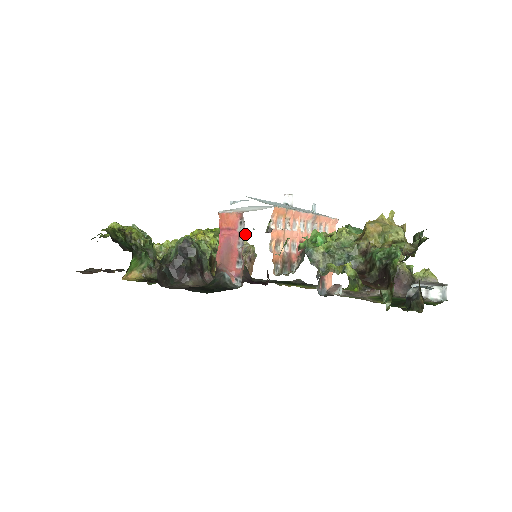
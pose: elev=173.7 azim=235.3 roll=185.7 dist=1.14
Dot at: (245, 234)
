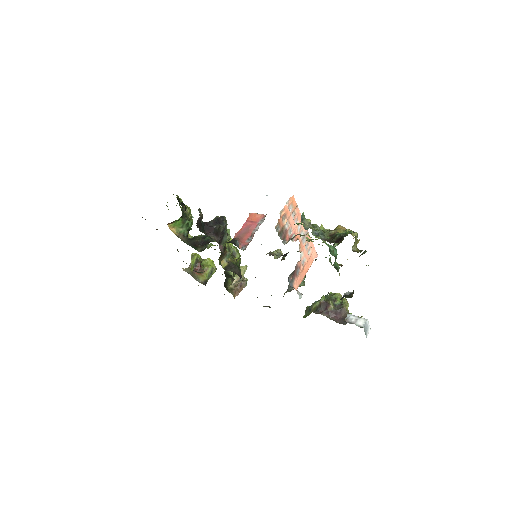
Dot at: (245, 271)
